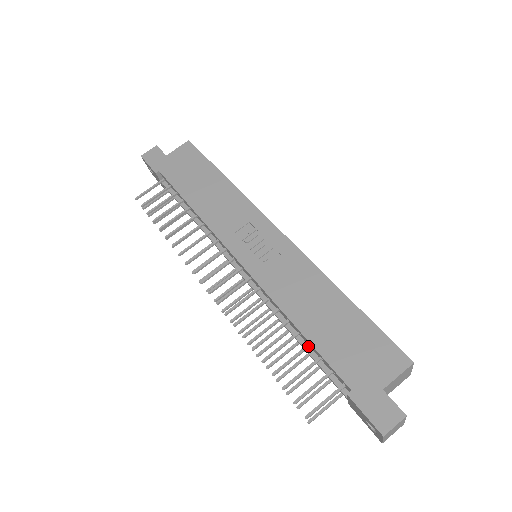
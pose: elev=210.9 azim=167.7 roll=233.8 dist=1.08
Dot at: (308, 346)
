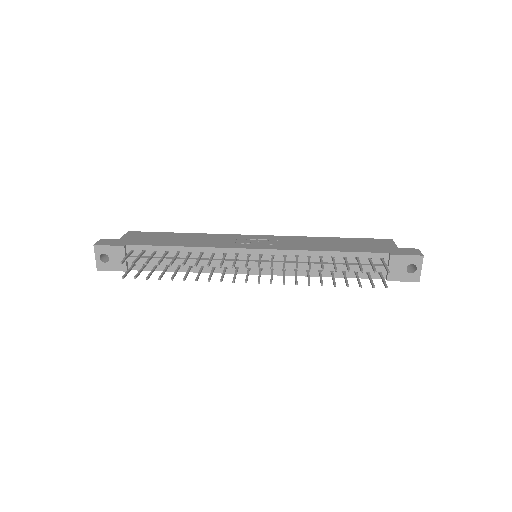
Dot at: (346, 257)
